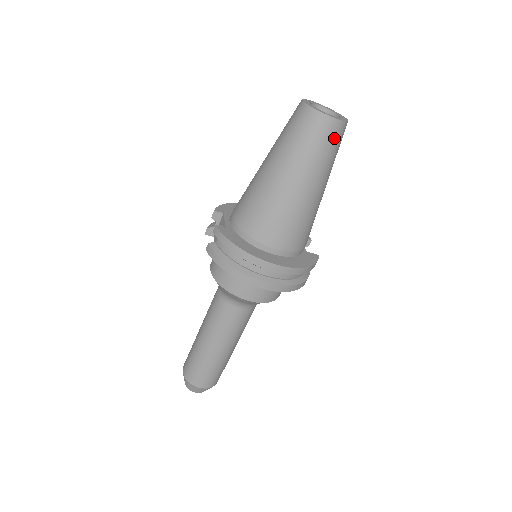
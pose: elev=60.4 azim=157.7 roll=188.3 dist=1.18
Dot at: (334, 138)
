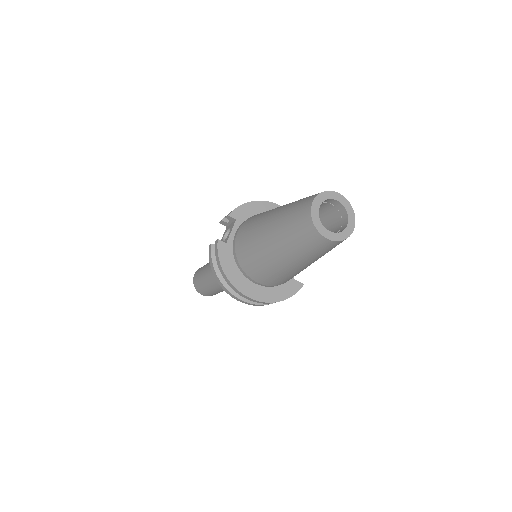
Dot at: (326, 248)
